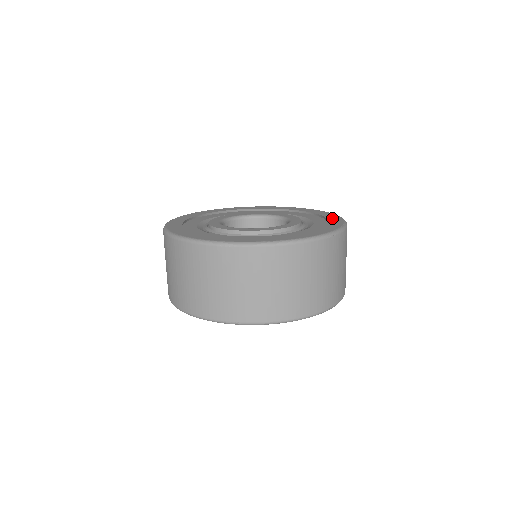
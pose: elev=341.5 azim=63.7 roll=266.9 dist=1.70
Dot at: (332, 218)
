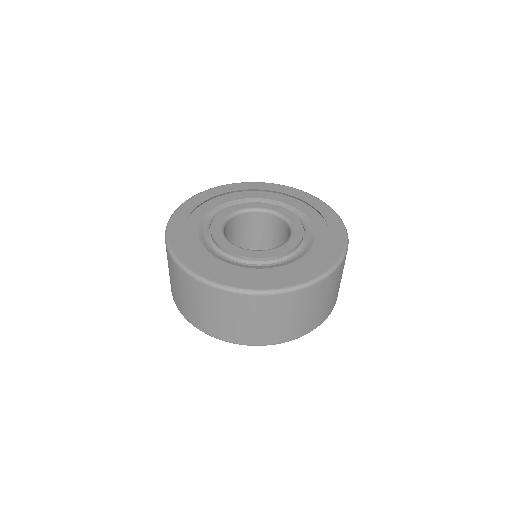
Dot at: (324, 261)
